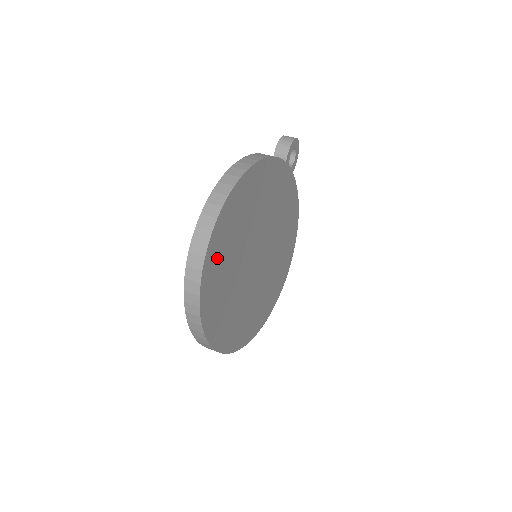
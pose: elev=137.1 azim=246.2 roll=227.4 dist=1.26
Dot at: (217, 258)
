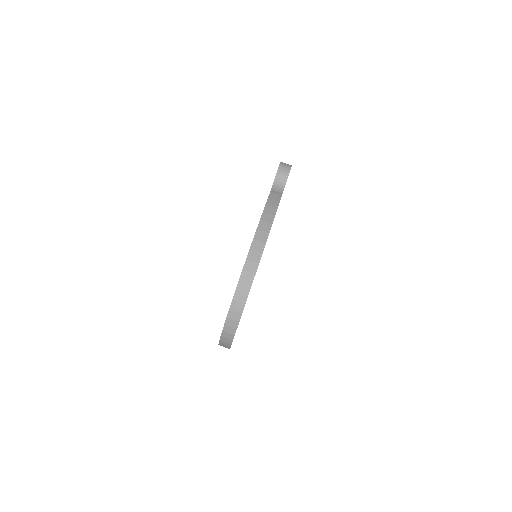
Dot at: occluded
